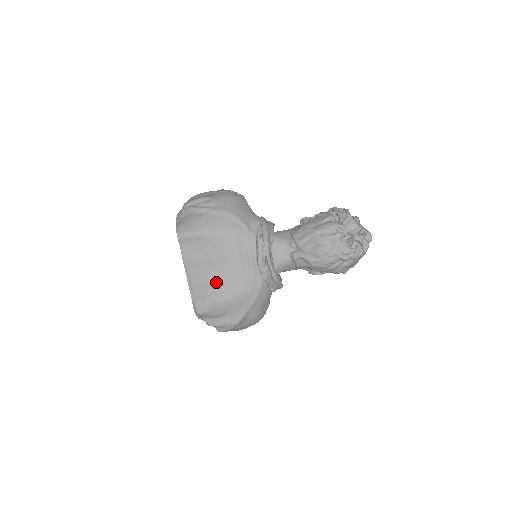
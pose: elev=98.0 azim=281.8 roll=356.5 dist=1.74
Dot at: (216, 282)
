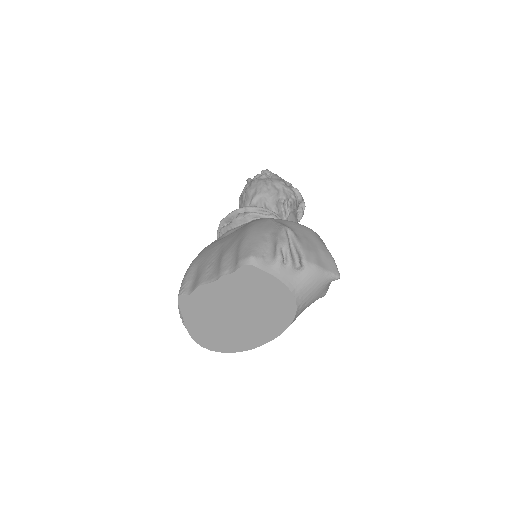
Dot at: (229, 247)
